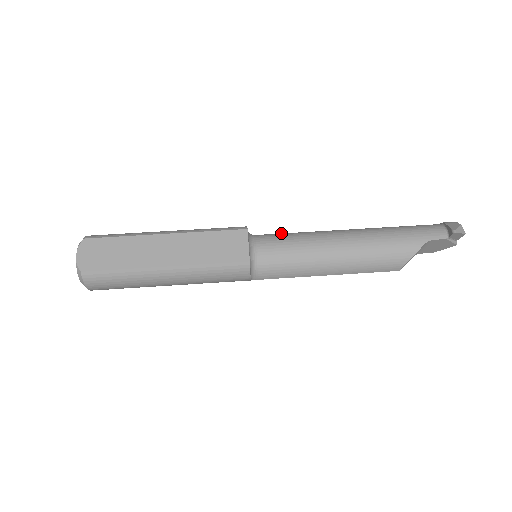
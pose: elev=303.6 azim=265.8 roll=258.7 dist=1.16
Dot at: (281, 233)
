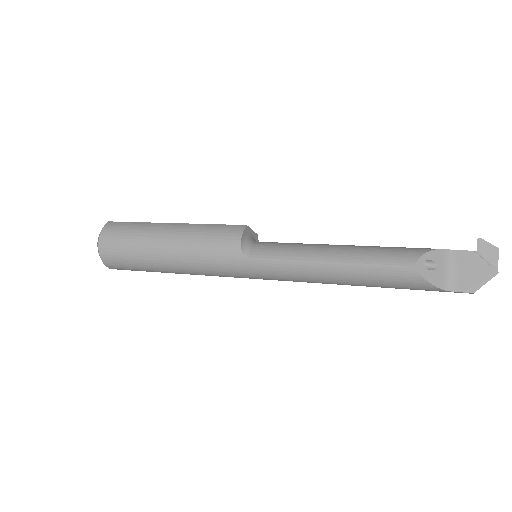
Dot at: occluded
